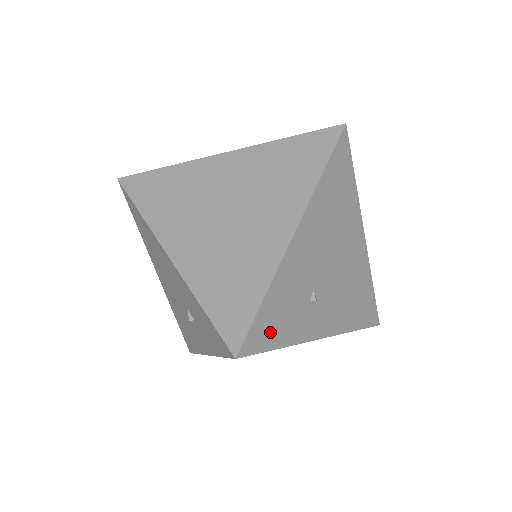
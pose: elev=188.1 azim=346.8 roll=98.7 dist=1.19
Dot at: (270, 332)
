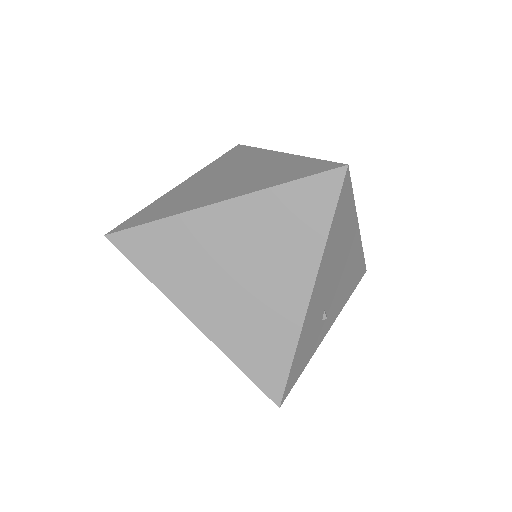
Dot at: (298, 369)
